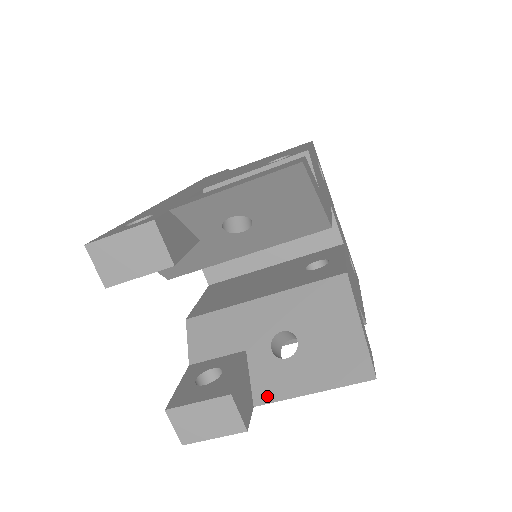
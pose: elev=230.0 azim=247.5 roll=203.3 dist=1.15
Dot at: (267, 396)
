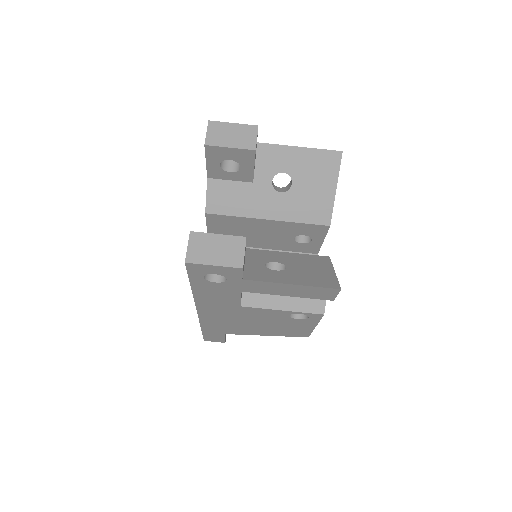
Dot at: (255, 278)
